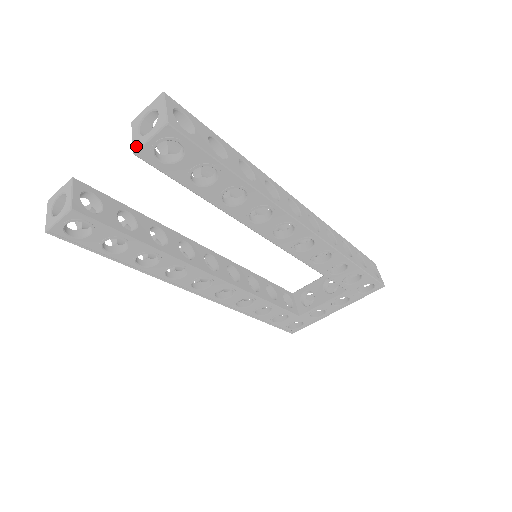
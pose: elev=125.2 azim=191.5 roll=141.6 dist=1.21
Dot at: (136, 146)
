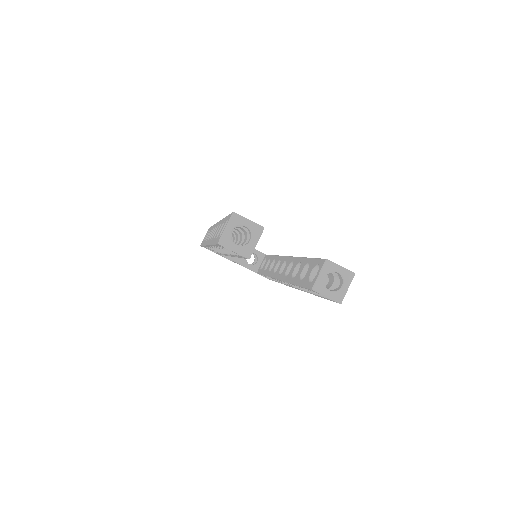
Dot at: (317, 288)
